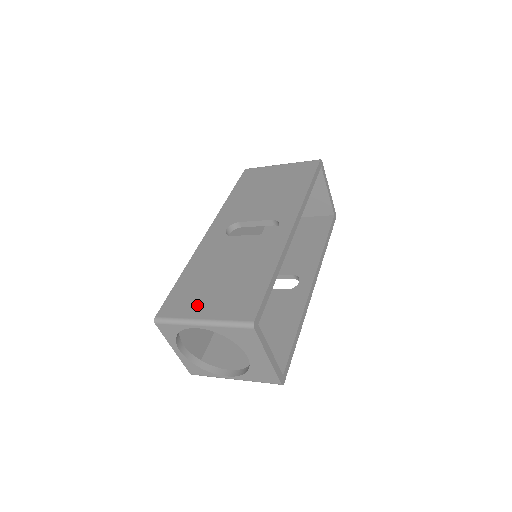
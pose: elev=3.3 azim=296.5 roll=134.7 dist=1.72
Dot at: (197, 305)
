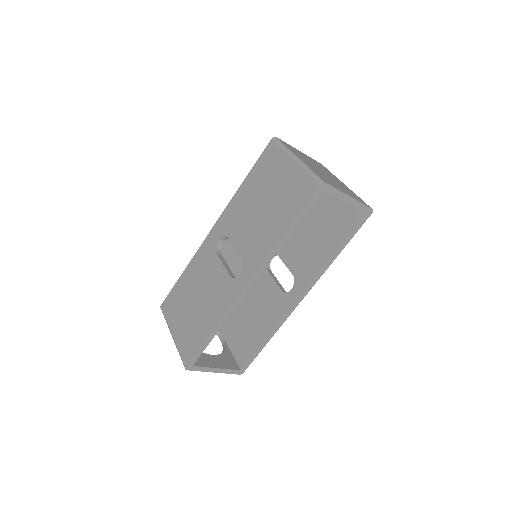
Dot at: (175, 318)
